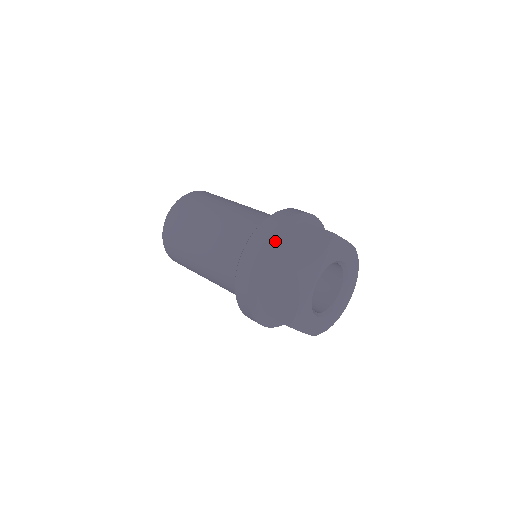
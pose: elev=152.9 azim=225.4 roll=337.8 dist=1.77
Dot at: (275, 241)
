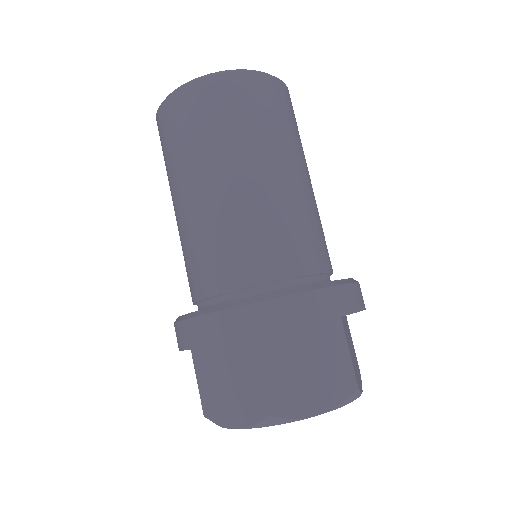
Dot at: occluded
